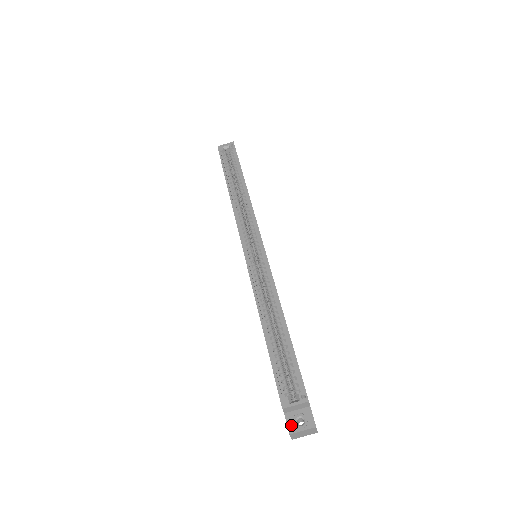
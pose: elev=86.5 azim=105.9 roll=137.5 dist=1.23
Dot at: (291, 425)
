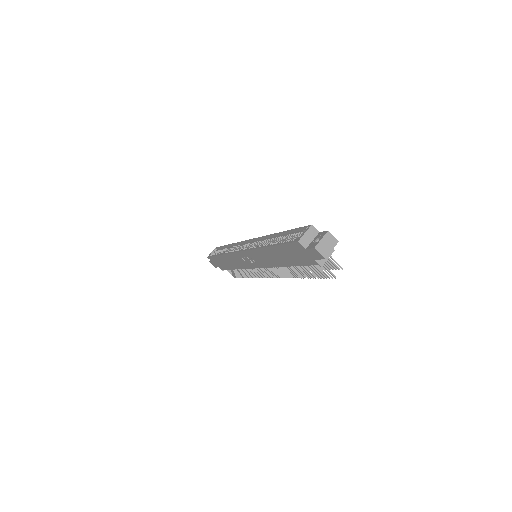
Dot at: (313, 246)
